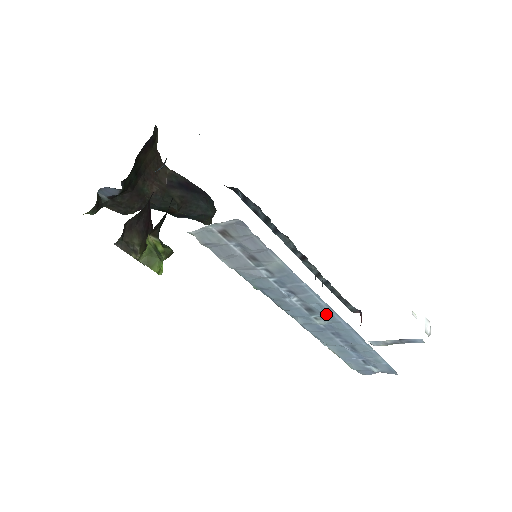
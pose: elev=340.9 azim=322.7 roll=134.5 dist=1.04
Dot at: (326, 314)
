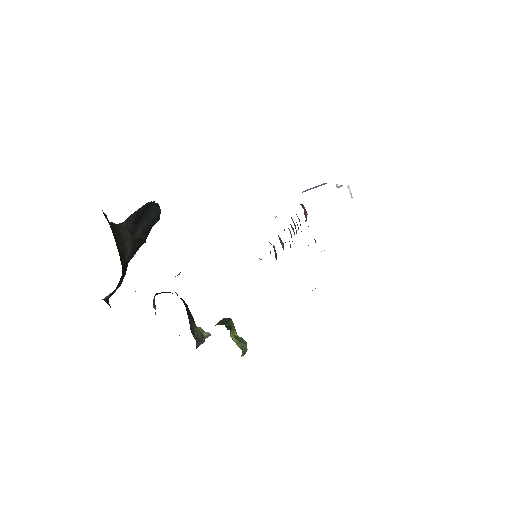
Dot at: occluded
